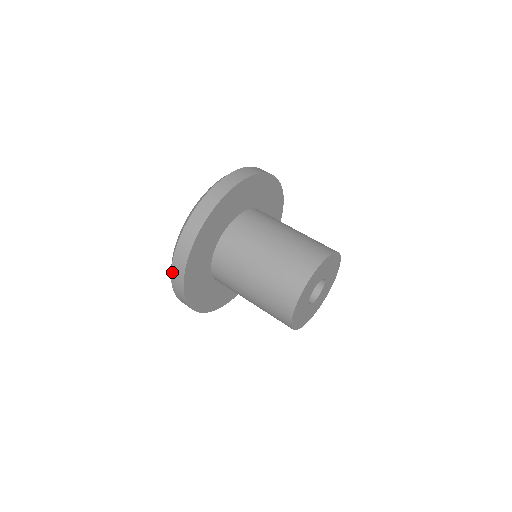
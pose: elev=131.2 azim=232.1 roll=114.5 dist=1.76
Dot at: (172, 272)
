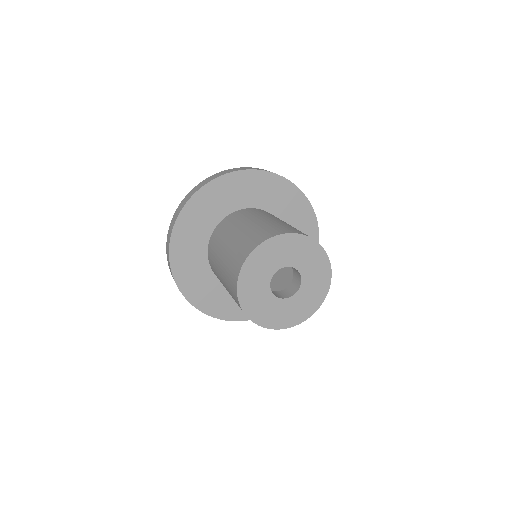
Dot at: (208, 178)
